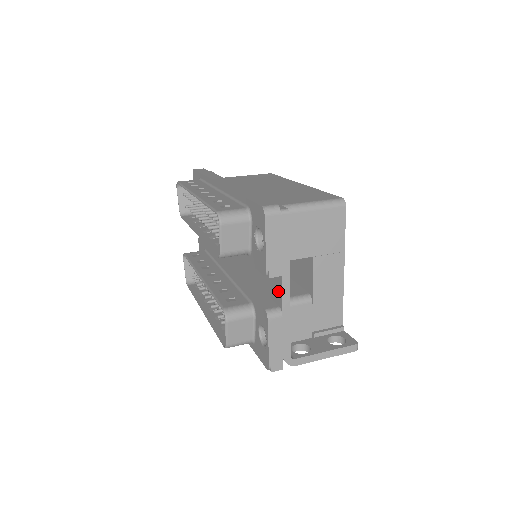
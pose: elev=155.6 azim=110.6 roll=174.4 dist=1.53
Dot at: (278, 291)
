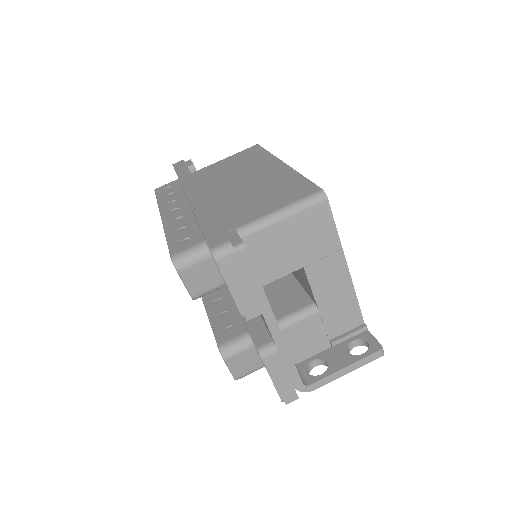
Dot at: (266, 325)
